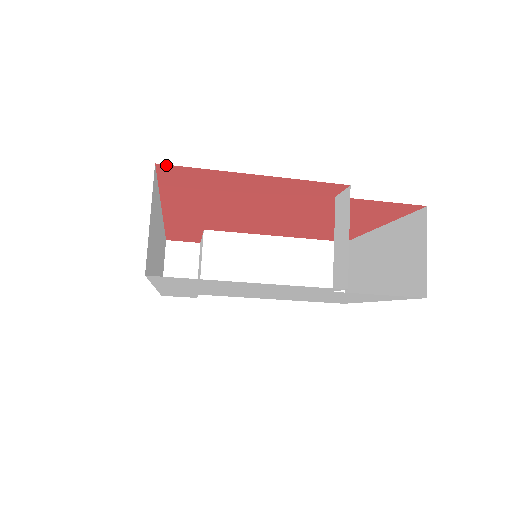
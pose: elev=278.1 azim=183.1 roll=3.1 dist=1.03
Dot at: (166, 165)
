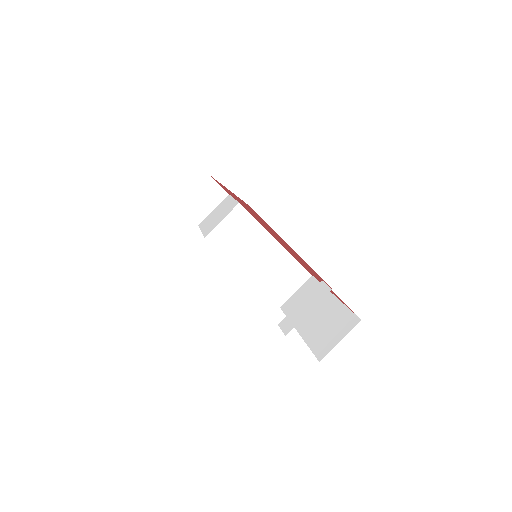
Dot at: occluded
